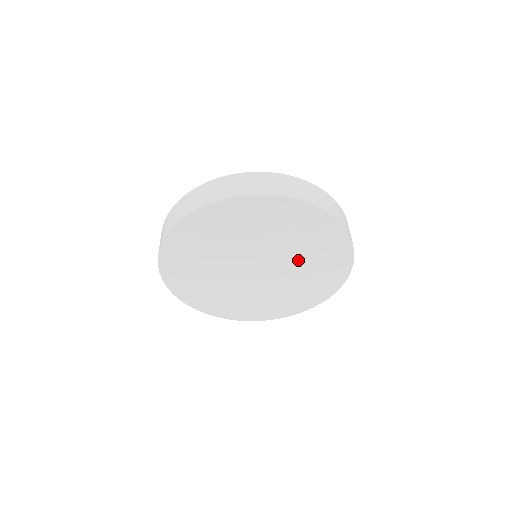
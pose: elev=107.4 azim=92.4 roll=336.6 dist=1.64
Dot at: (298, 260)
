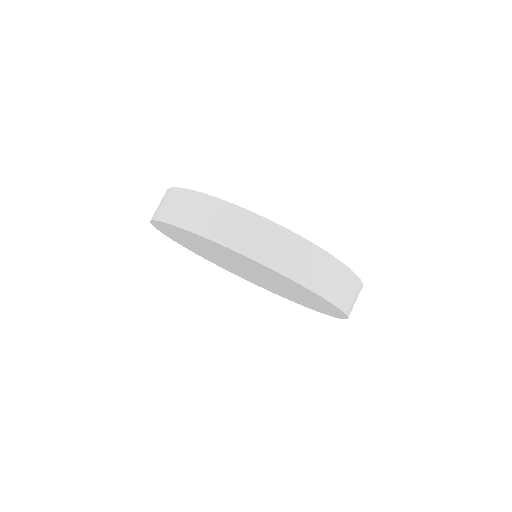
Dot at: (290, 291)
